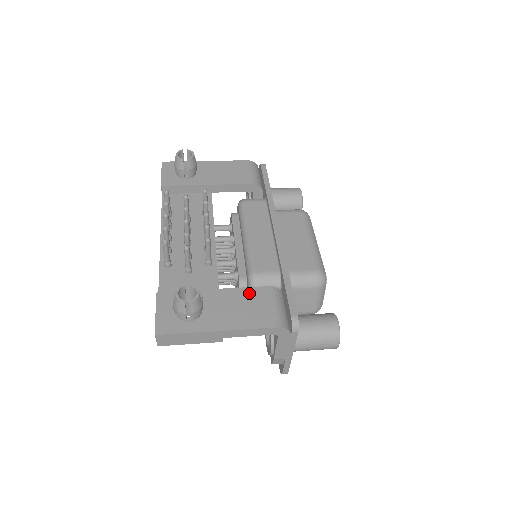
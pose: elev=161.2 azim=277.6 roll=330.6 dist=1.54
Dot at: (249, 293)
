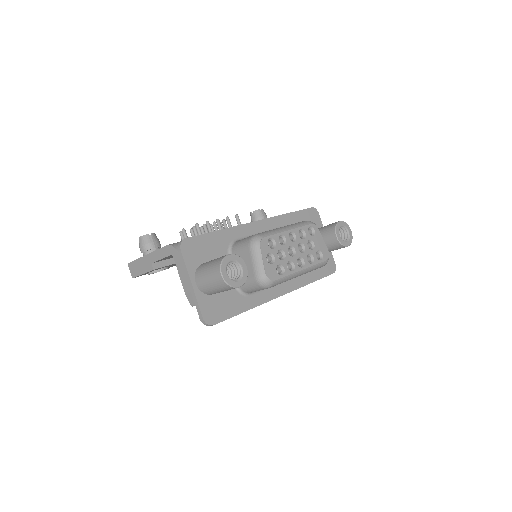
Dot at: occluded
